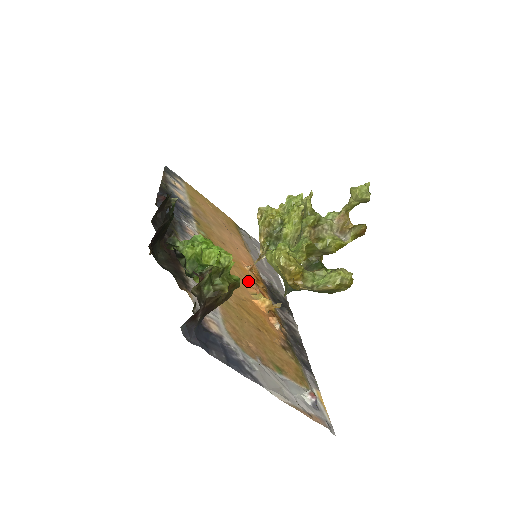
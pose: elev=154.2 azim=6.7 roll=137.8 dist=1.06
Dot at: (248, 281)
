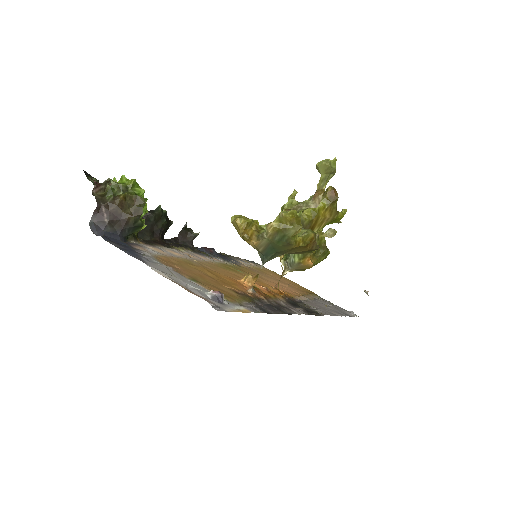
Dot at: (257, 284)
